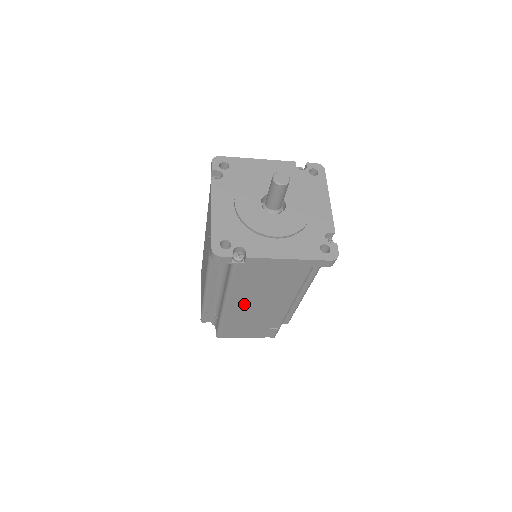
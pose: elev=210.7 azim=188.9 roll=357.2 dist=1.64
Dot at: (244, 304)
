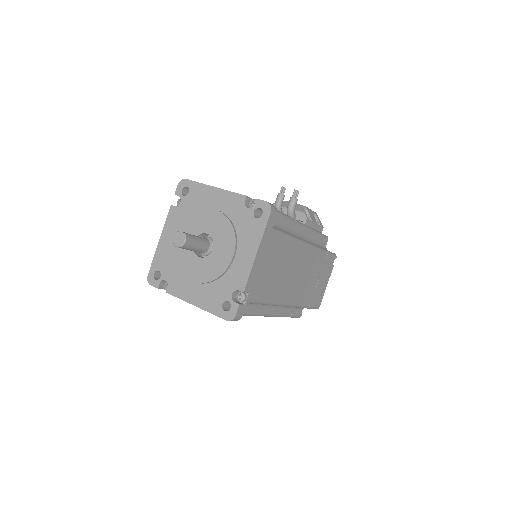
Dot at: occluded
